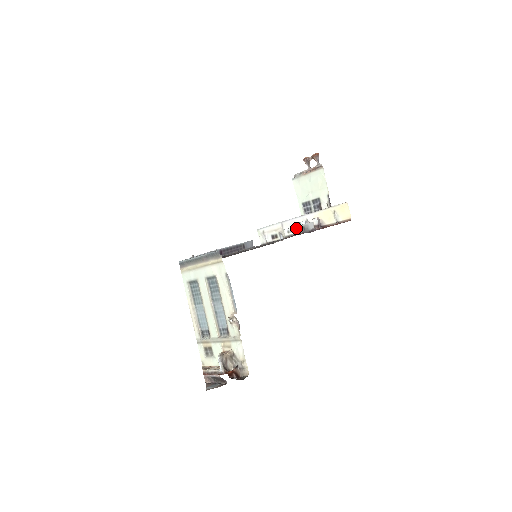
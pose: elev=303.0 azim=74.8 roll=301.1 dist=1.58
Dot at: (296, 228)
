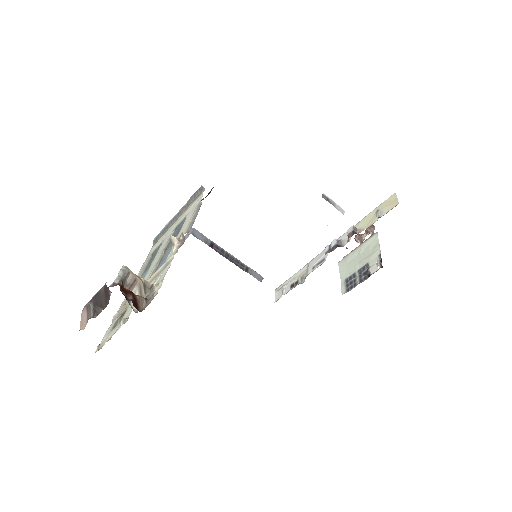
Dot at: (324, 257)
